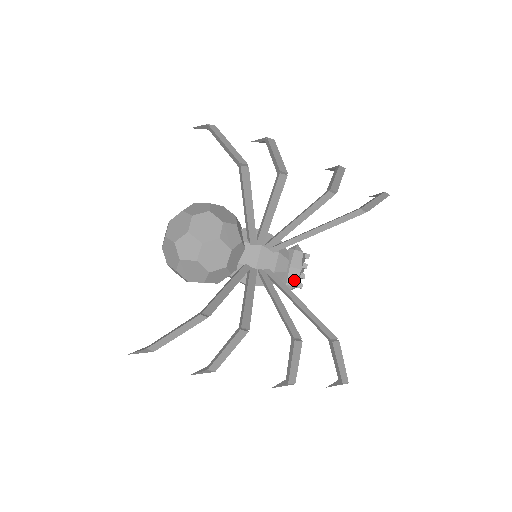
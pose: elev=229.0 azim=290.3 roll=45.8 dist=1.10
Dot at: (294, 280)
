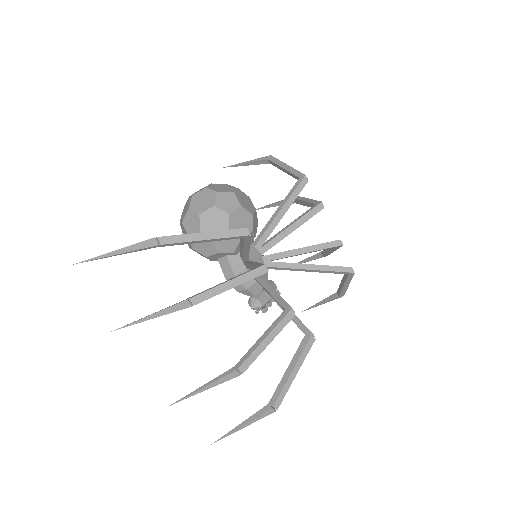
Dot at: (265, 301)
